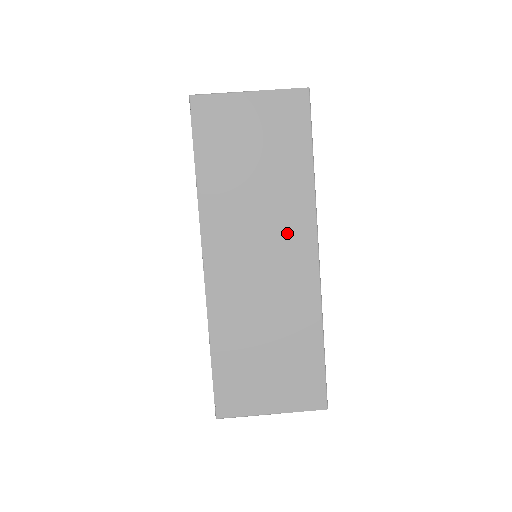
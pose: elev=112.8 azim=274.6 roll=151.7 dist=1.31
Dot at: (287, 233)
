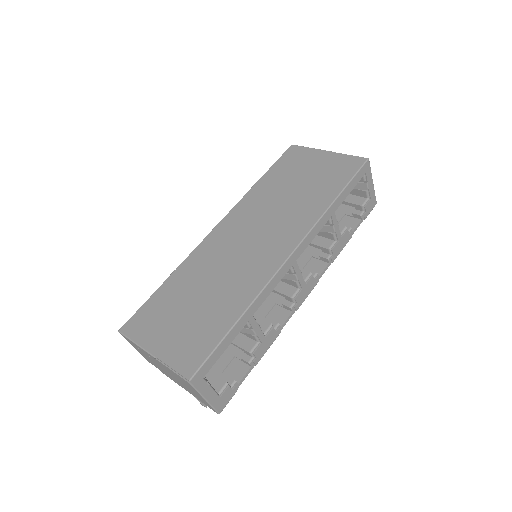
Dot at: (281, 231)
